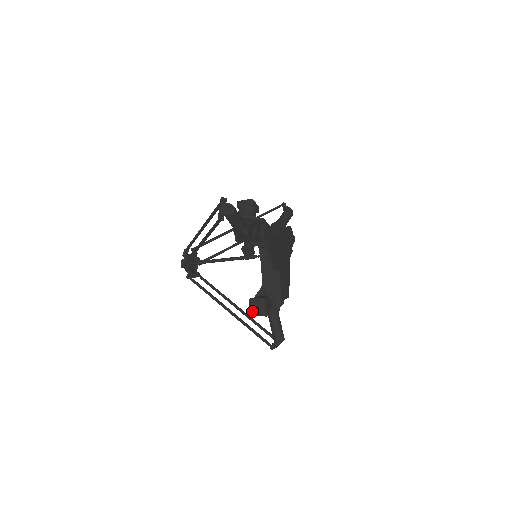
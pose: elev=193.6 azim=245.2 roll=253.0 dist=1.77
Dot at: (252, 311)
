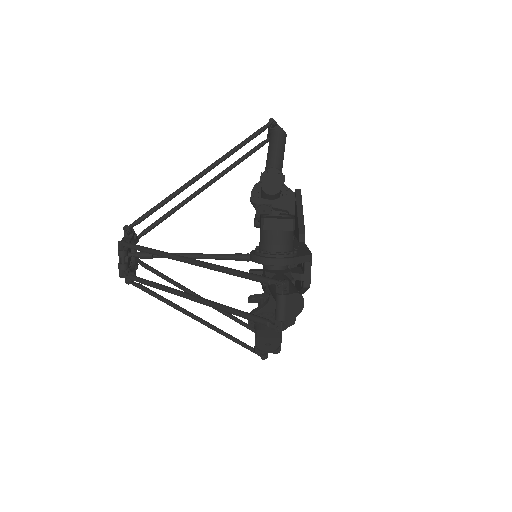
Dot at: (264, 218)
